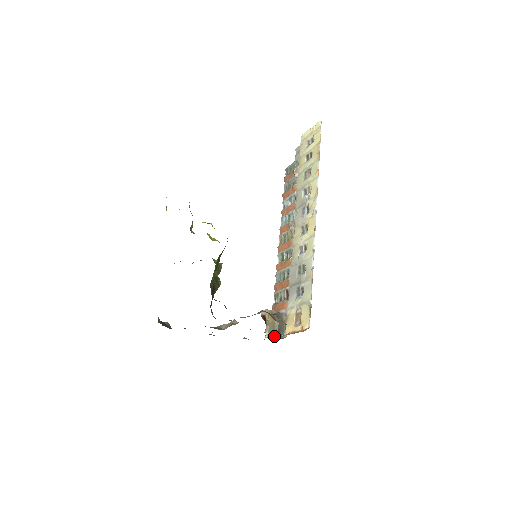
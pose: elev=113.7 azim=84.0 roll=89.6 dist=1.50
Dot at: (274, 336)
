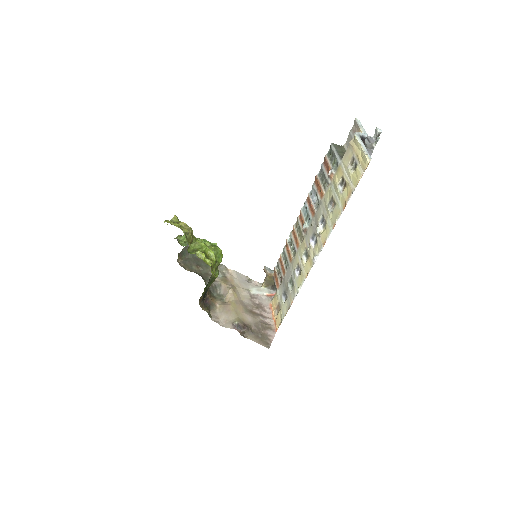
Dot at: (266, 293)
